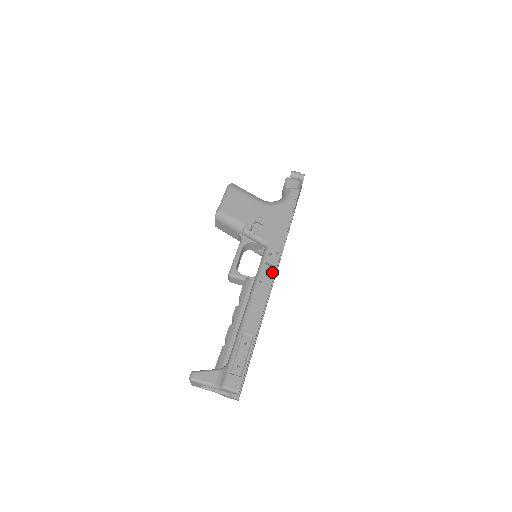
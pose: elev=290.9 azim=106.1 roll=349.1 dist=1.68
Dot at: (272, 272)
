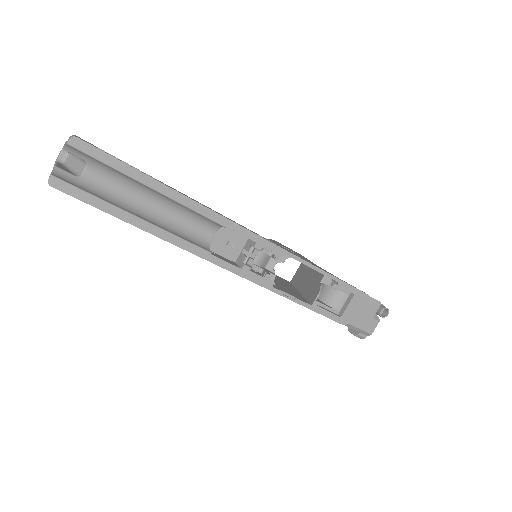
Dot at: (253, 232)
